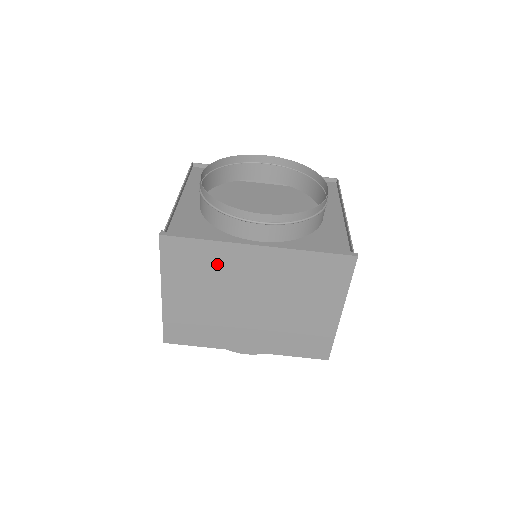
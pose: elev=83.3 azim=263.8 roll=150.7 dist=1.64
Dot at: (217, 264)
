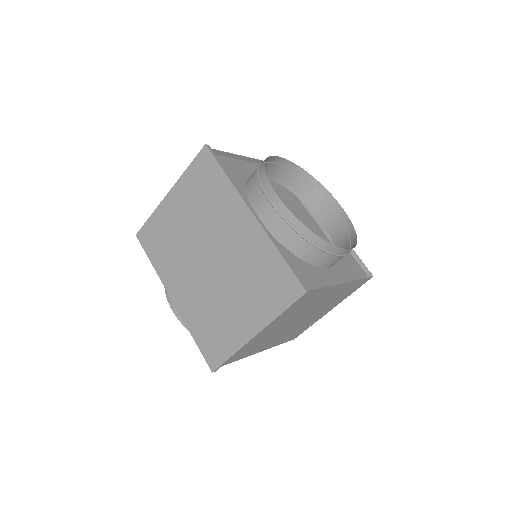
Dot at: (217, 202)
